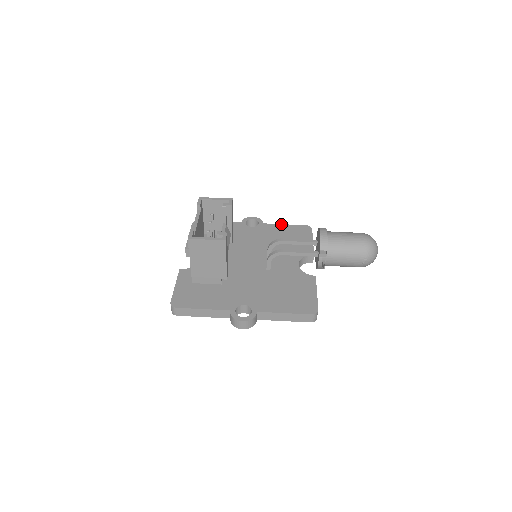
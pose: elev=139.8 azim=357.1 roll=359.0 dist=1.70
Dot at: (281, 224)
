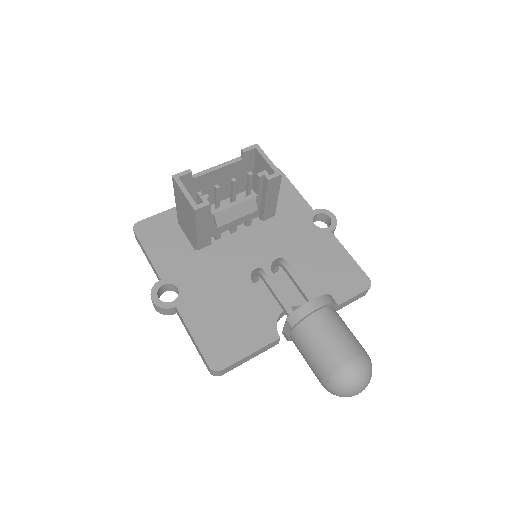
Dot at: occluded
